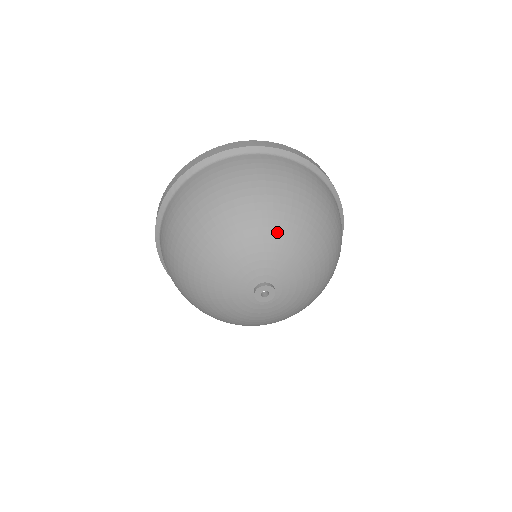
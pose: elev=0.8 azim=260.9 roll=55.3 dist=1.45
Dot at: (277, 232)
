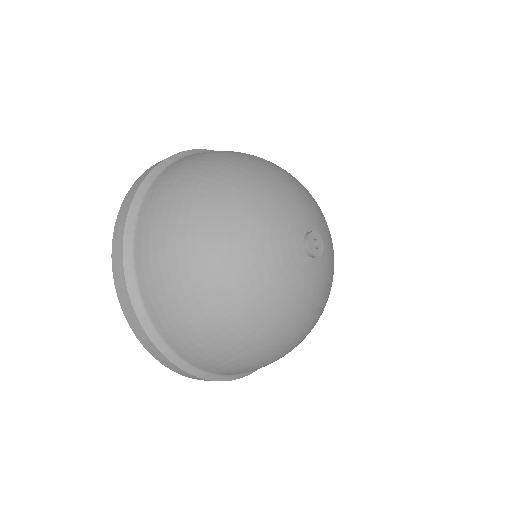
Dot at: (305, 190)
